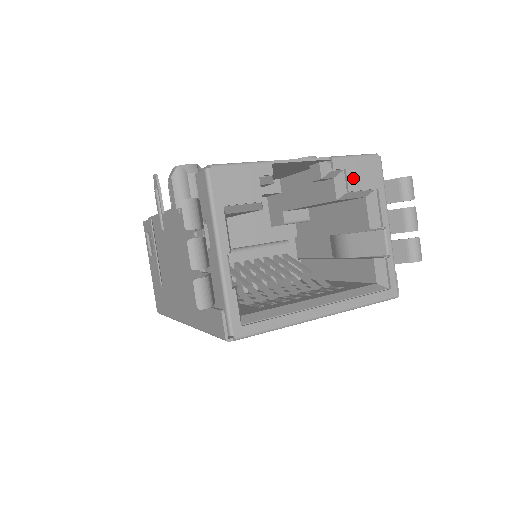
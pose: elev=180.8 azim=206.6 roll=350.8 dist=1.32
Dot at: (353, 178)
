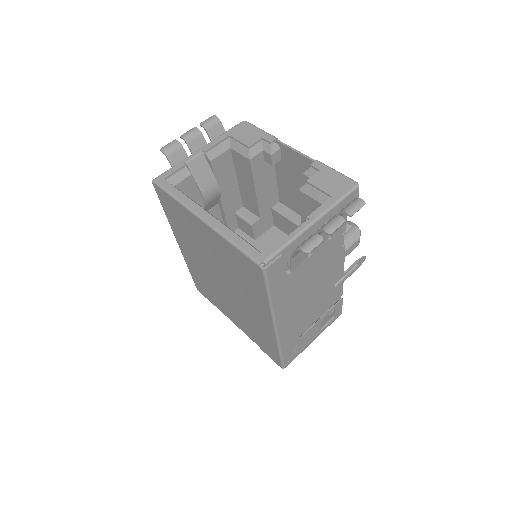
Dot at: (319, 178)
